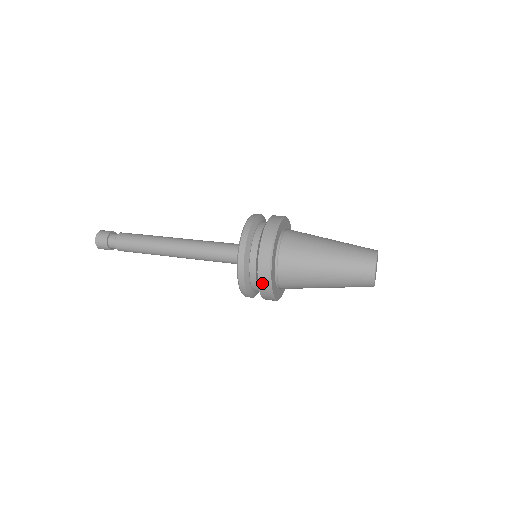
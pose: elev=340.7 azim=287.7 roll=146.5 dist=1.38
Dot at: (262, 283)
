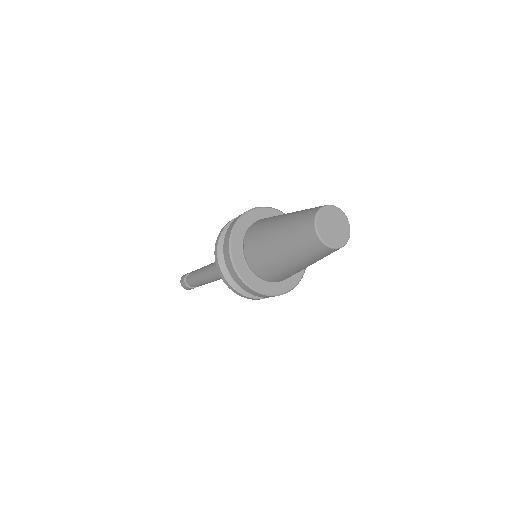
Dot at: (236, 279)
